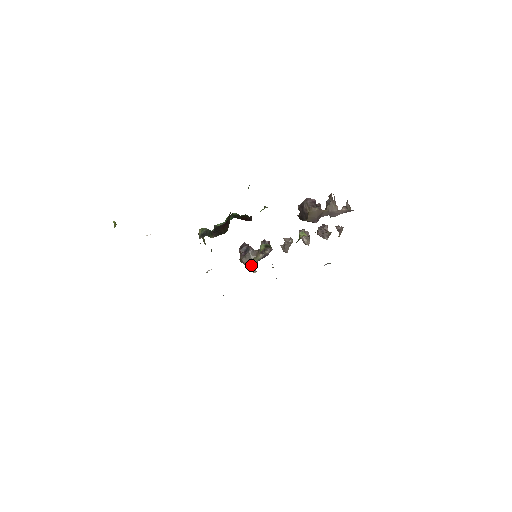
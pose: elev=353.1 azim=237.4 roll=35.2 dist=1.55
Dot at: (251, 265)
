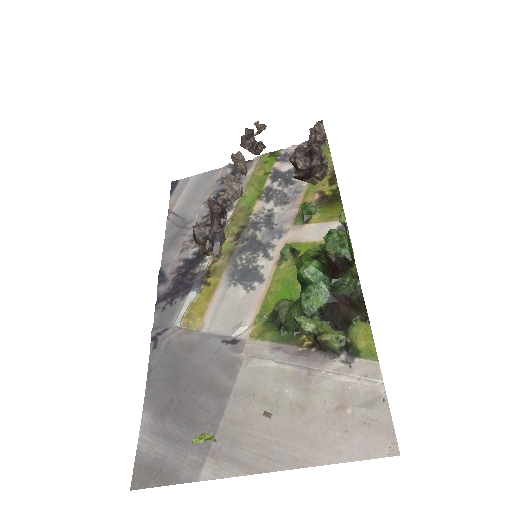
Dot at: occluded
